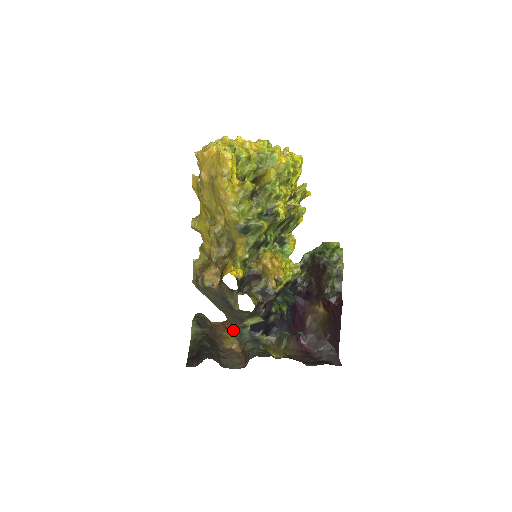
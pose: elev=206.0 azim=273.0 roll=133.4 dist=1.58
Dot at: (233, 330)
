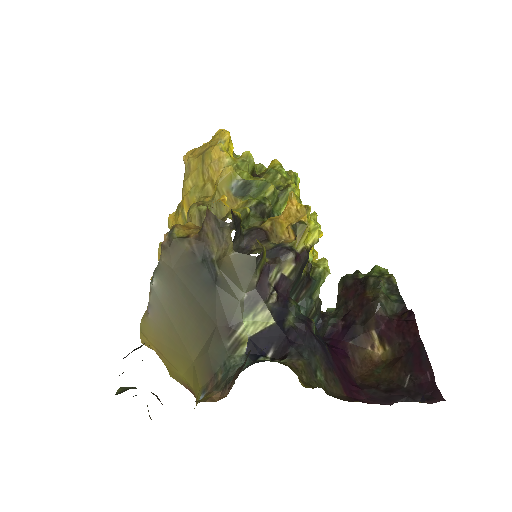
Dot at: (208, 385)
